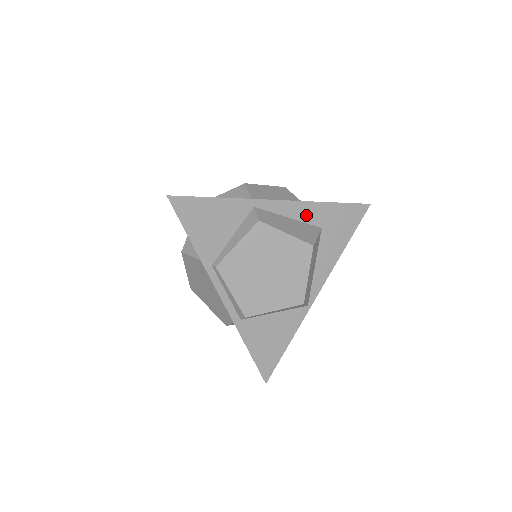
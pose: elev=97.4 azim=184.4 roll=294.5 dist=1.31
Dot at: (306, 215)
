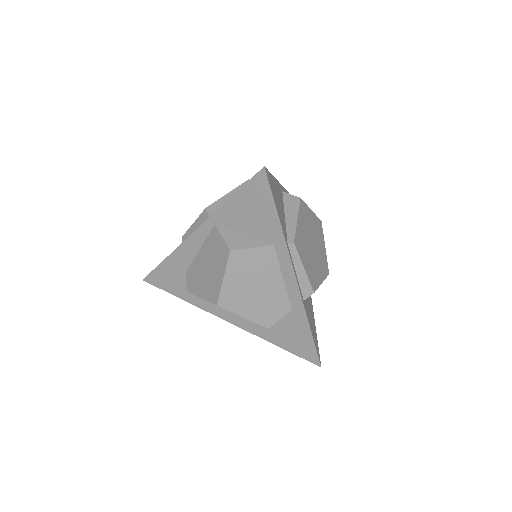
Dot at: occluded
